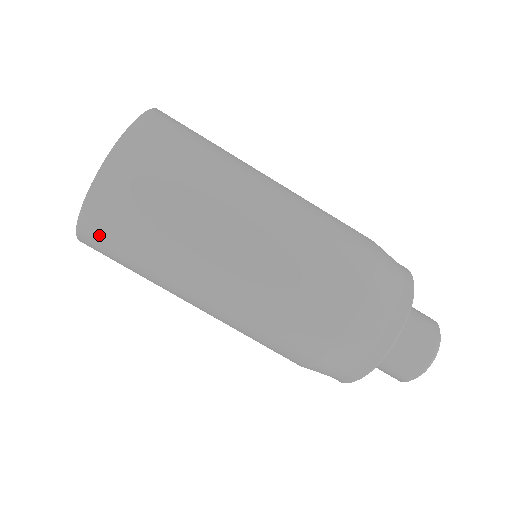
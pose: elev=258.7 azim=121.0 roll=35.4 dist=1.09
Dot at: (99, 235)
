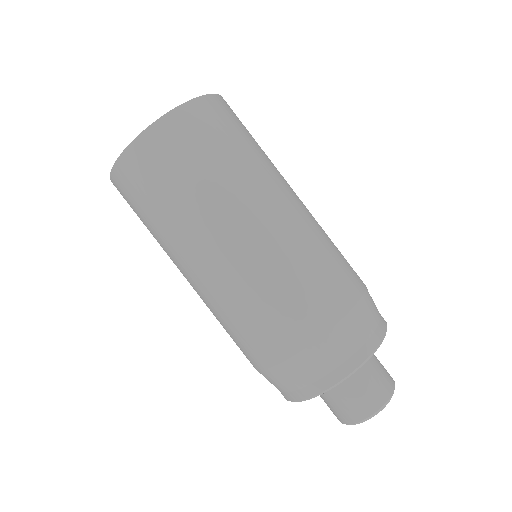
Dot at: (133, 174)
